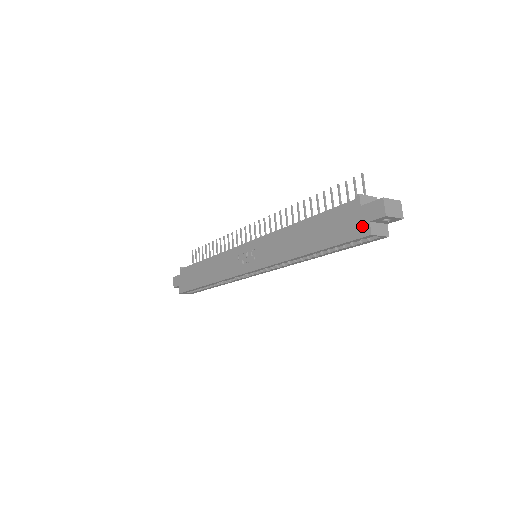
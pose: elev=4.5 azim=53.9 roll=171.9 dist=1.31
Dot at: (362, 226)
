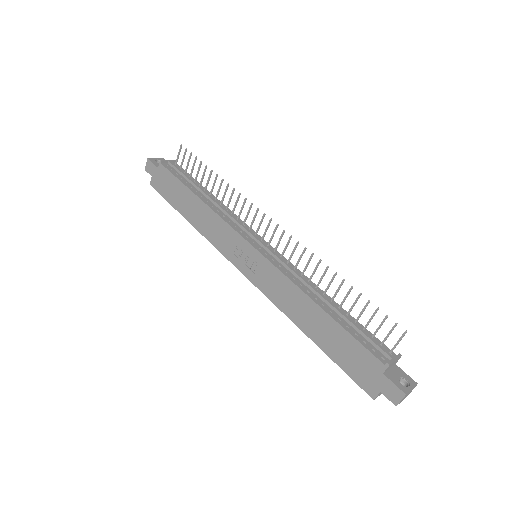
Dot at: (372, 386)
